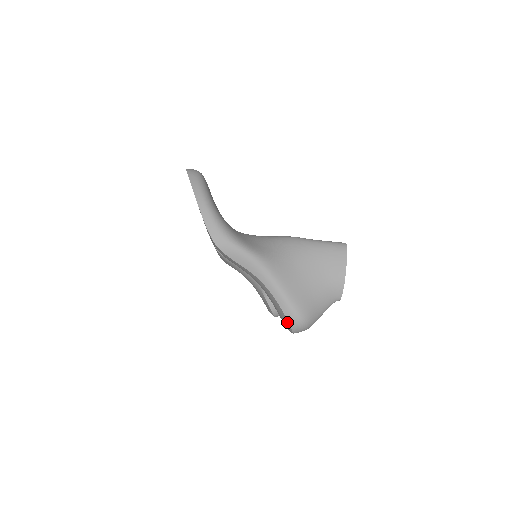
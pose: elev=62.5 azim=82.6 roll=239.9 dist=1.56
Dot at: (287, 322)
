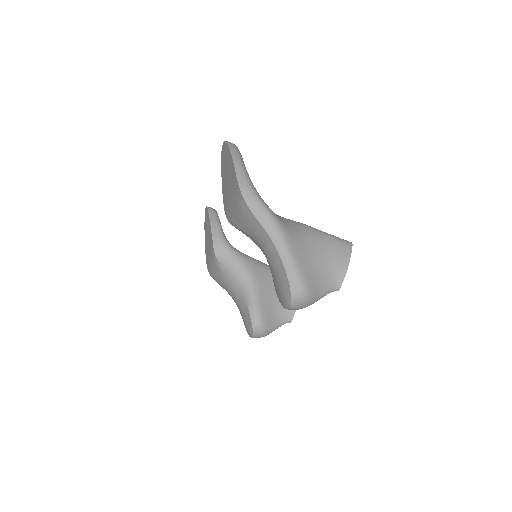
Dot at: (289, 289)
